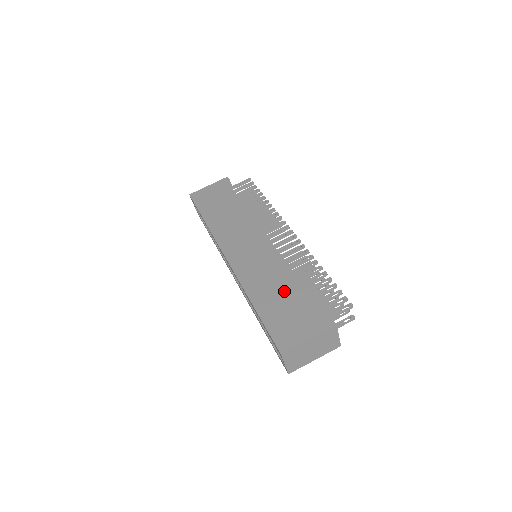
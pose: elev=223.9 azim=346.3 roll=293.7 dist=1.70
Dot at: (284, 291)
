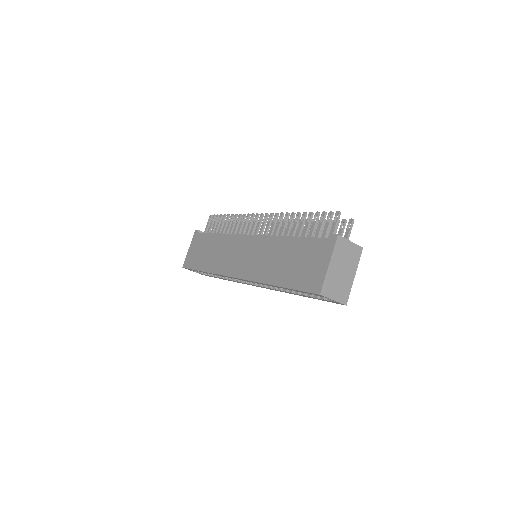
Dot at: (287, 254)
